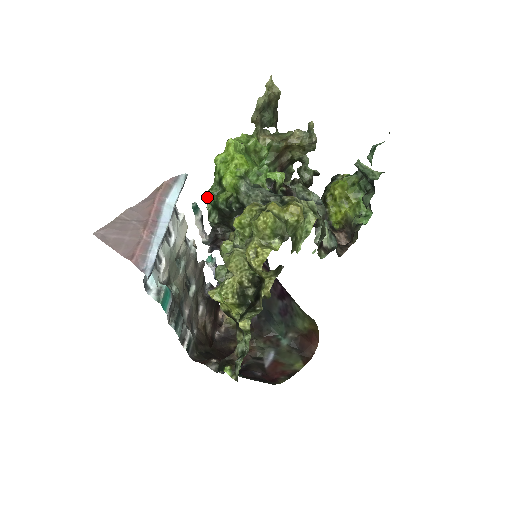
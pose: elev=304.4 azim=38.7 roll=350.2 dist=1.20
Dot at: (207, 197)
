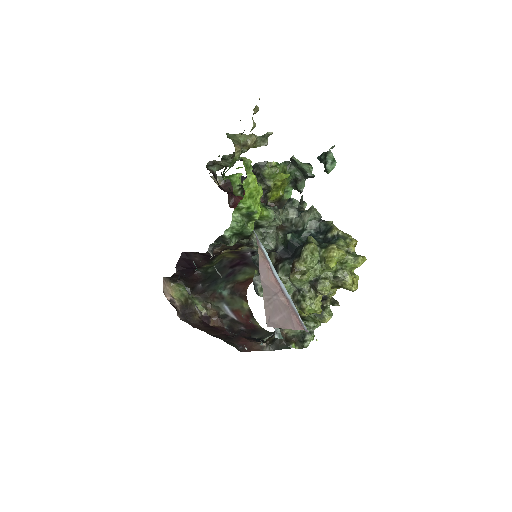
Dot at: (231, 228)
